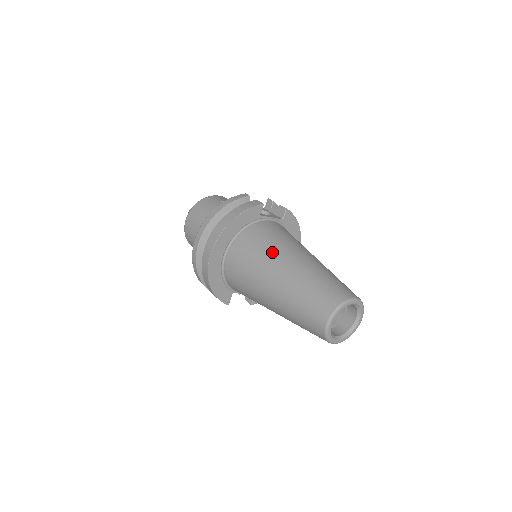
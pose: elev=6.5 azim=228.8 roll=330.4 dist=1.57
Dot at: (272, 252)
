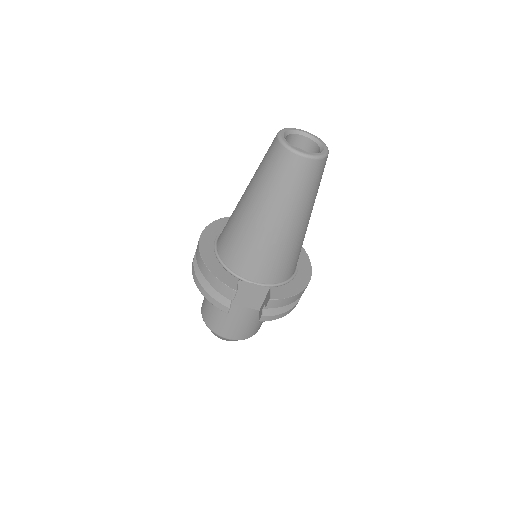
Dot at: occluded
